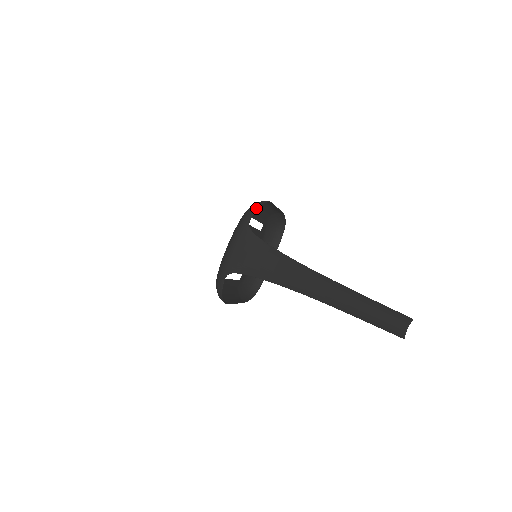
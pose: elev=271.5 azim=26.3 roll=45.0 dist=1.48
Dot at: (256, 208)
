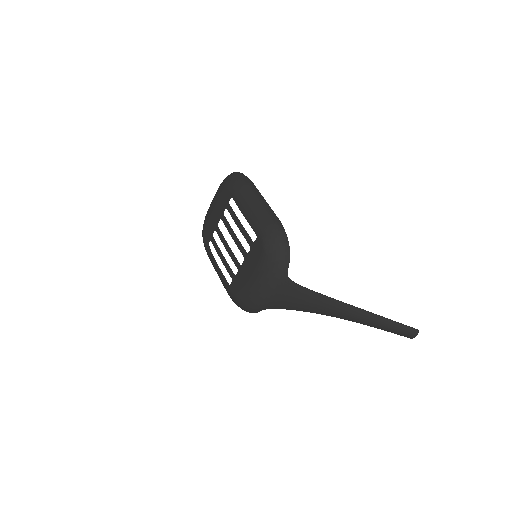
Dot at: (289, 255)
